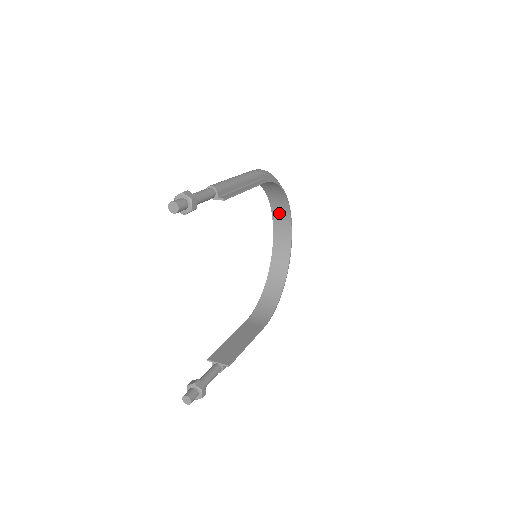
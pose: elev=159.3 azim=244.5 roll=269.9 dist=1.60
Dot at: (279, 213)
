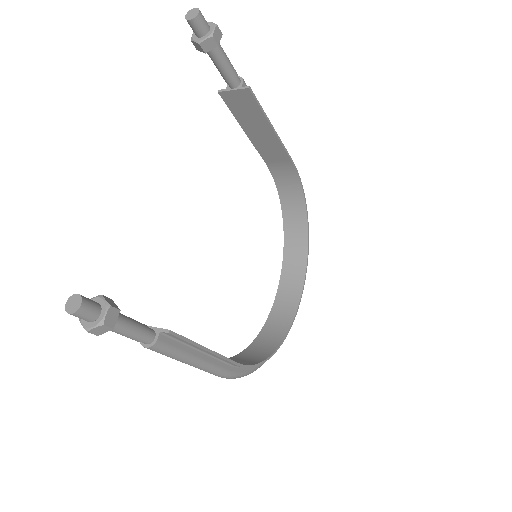
Dot at: (293, 256)
